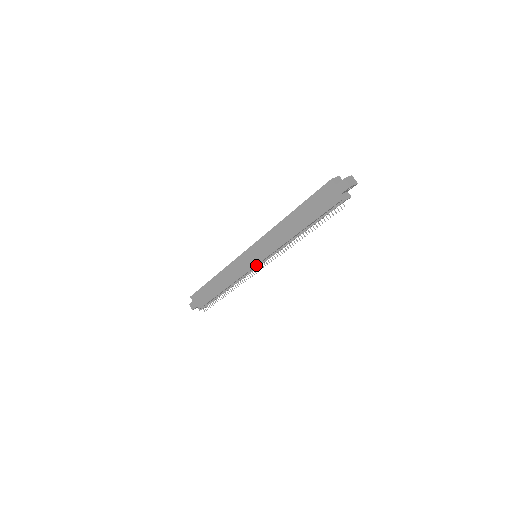
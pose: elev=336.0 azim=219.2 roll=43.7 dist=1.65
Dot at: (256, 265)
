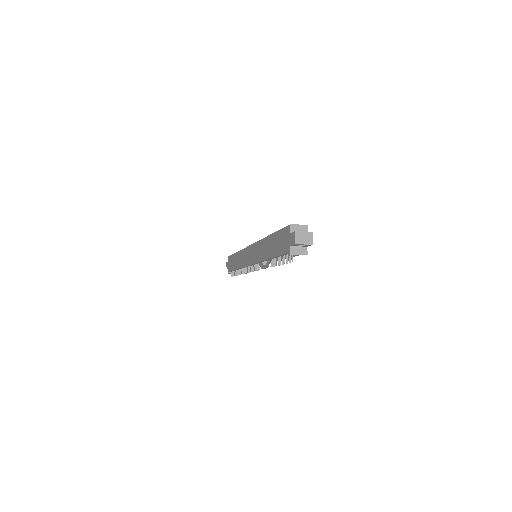
Dot at: (250, 264)
